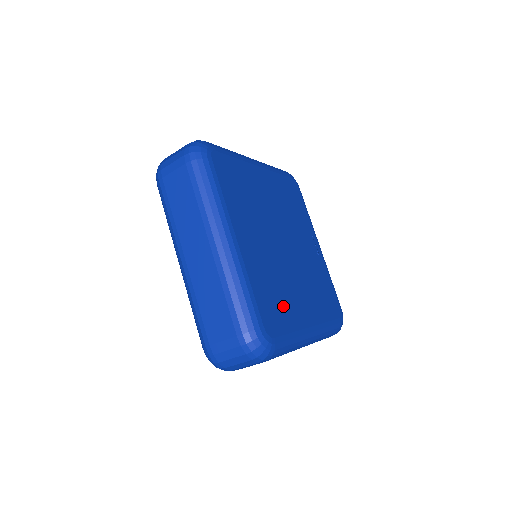
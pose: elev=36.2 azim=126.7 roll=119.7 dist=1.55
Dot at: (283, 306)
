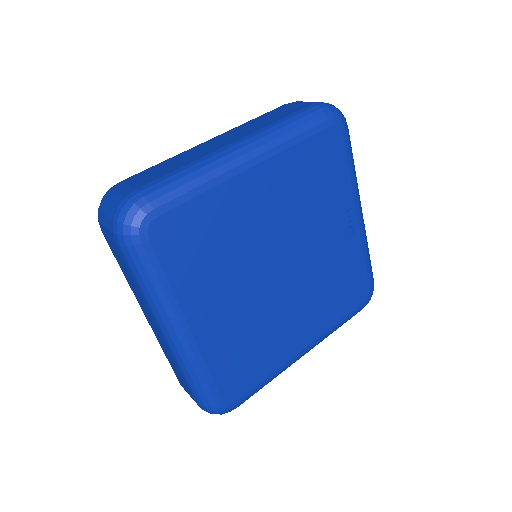
Dot at: (259, 357)
